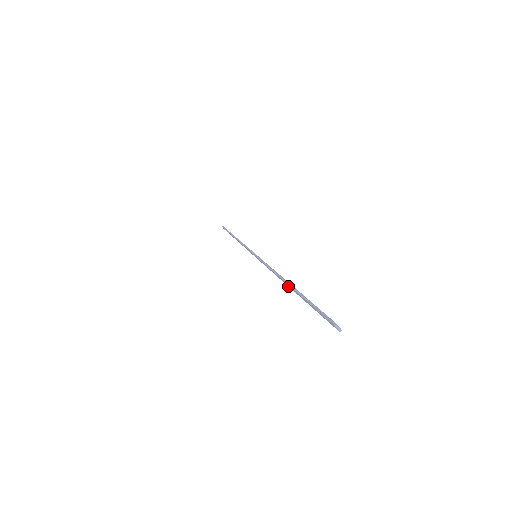
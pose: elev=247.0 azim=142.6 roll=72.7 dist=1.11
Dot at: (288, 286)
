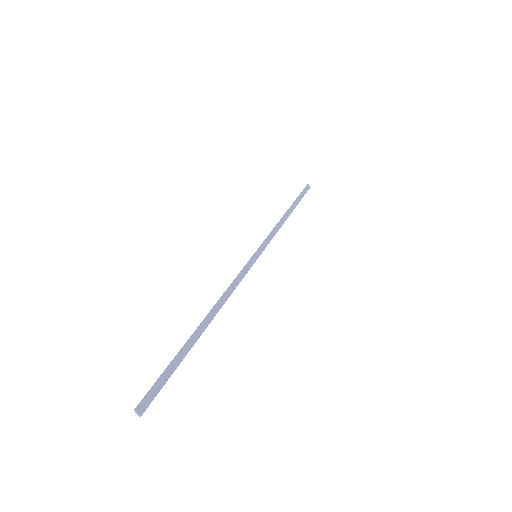
Dot at: (209, 321)
